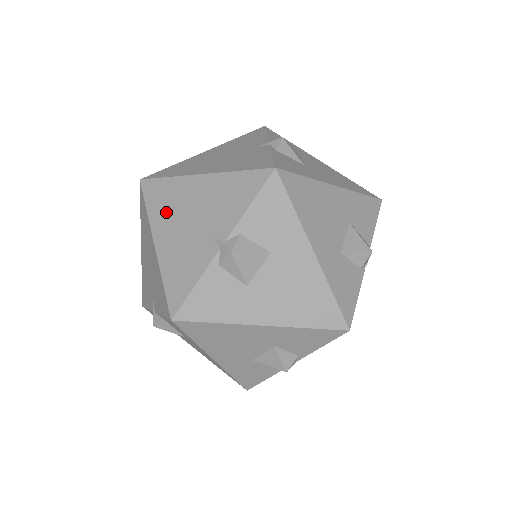
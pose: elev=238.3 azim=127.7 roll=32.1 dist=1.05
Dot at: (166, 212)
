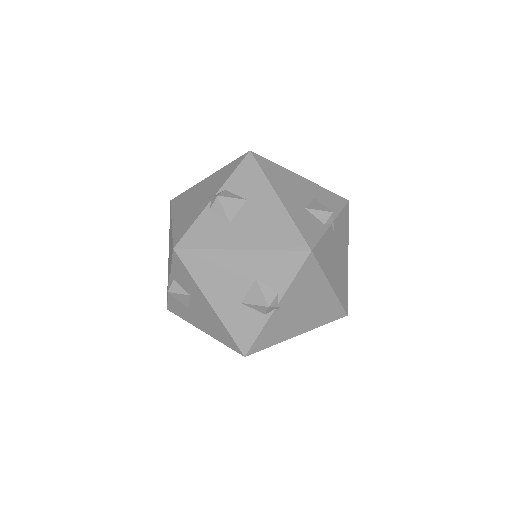
Dot at: occluded
